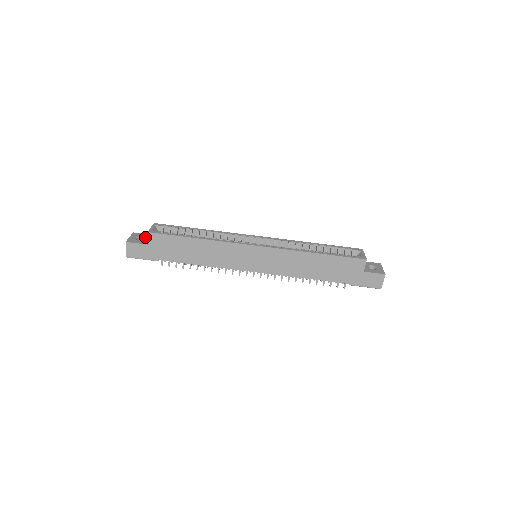
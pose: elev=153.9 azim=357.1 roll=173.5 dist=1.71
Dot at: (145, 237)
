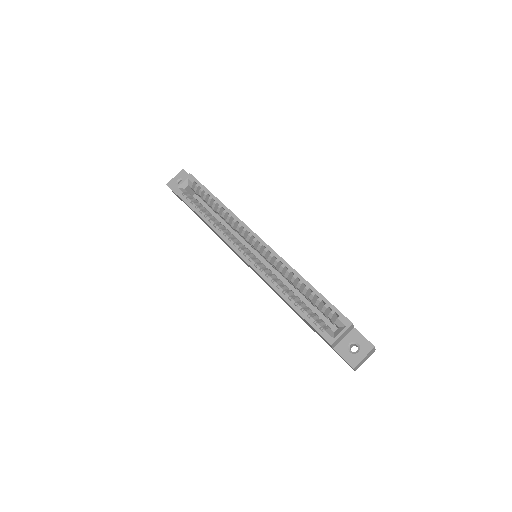
Dot at: occluded
